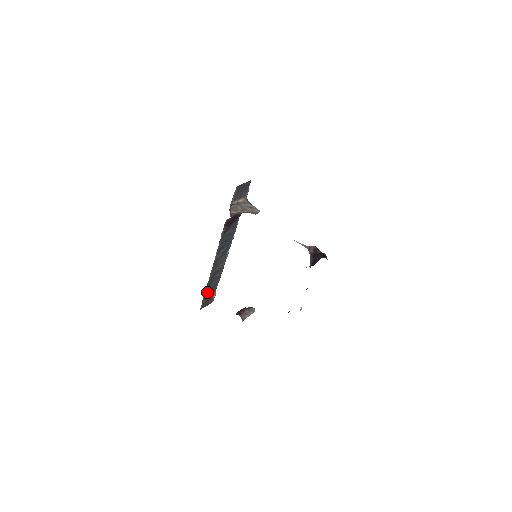
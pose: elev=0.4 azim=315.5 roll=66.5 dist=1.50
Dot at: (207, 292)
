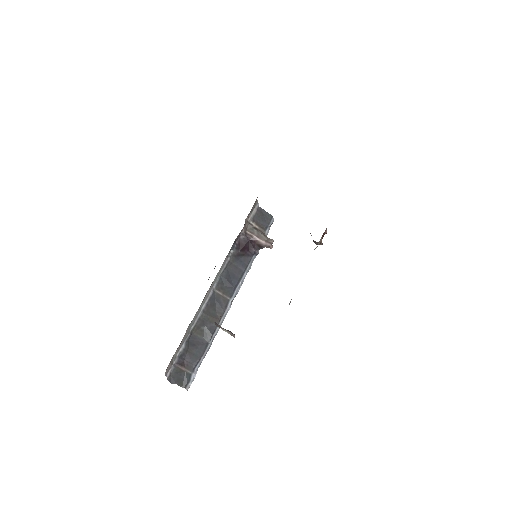
Dot at: (188, 349)
